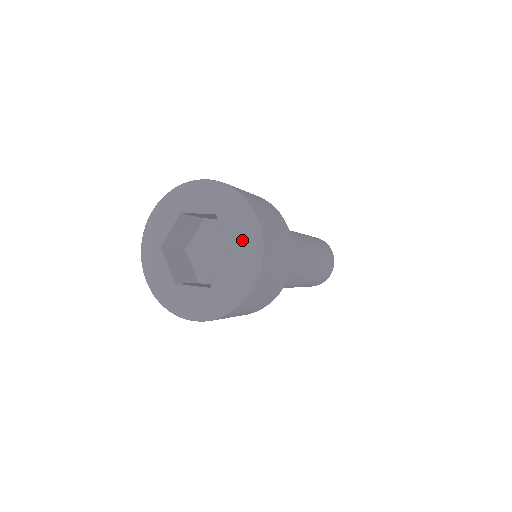
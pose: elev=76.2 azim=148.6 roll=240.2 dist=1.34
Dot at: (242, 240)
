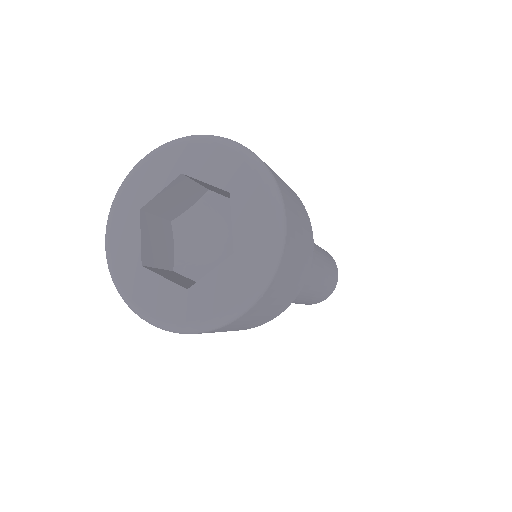
Dot at: (254, 242)
